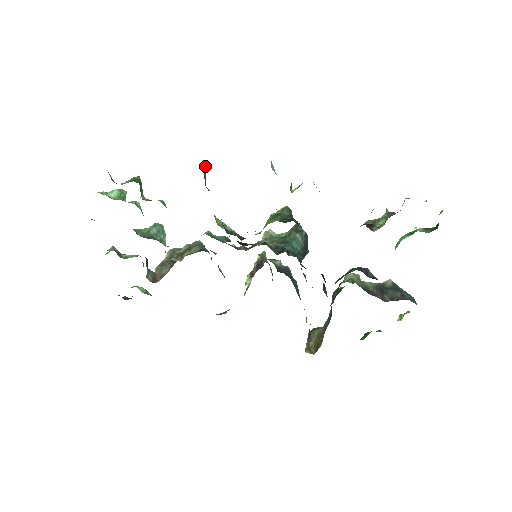
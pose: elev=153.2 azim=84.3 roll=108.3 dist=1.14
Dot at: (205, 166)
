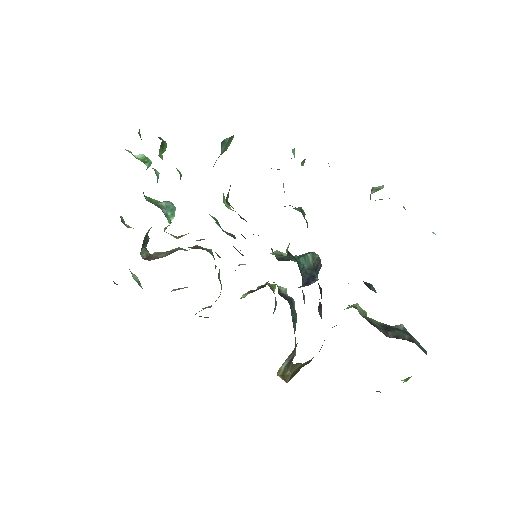
Dot at: (228, 139)
